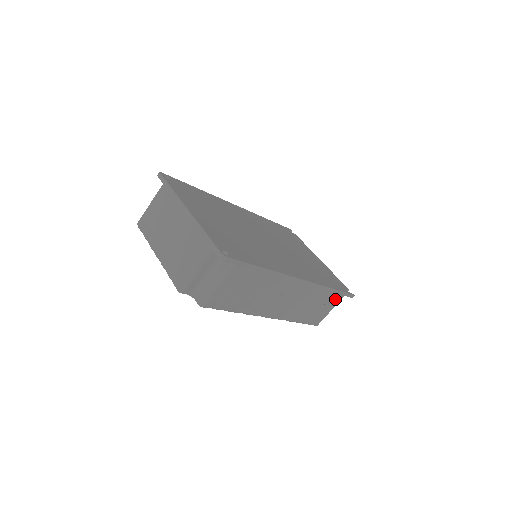
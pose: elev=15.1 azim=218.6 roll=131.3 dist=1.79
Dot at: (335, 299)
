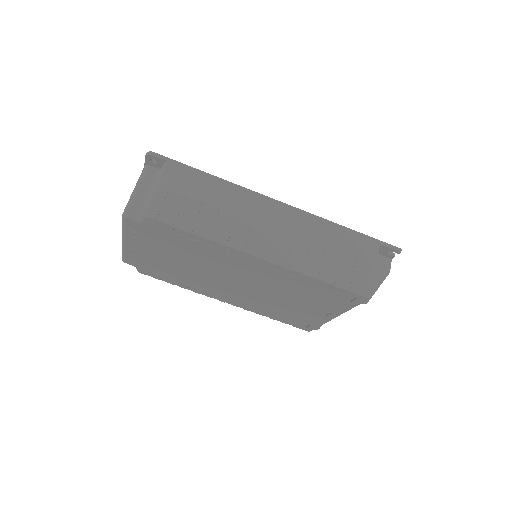
Dot at: (366, 247)
